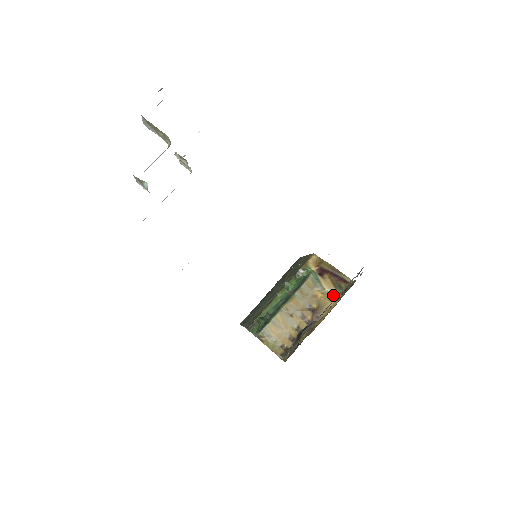
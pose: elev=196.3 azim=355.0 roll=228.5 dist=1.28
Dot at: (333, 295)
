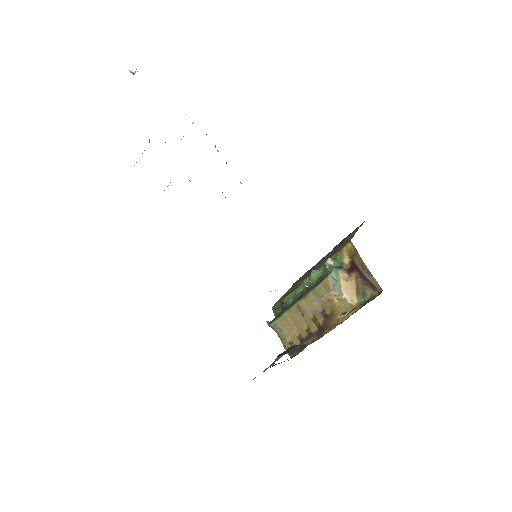
Dot at: (350, 304)
